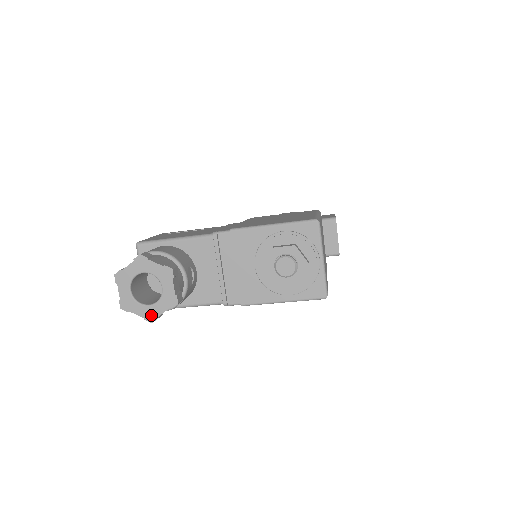
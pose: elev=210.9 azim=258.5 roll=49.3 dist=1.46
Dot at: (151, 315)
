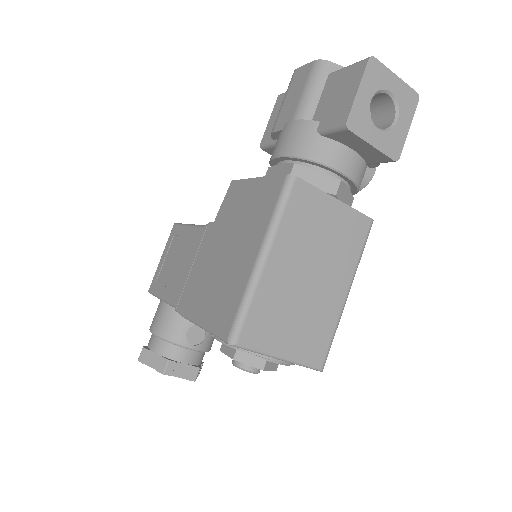
Dot at: occluded
